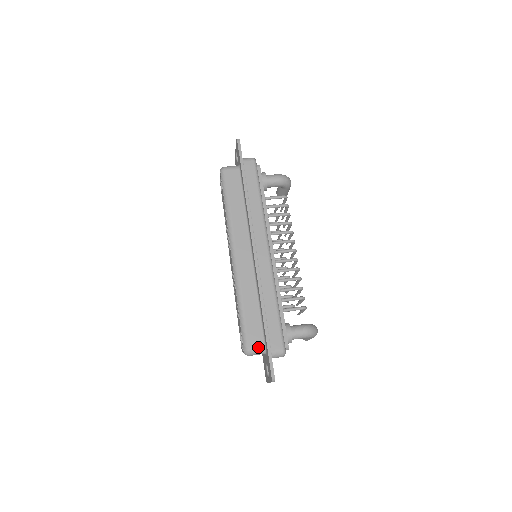
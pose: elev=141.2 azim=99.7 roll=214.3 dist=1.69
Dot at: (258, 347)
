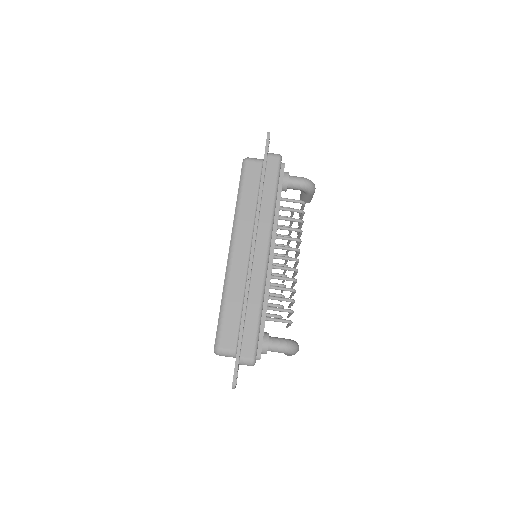
Dot at: (229, 349)
